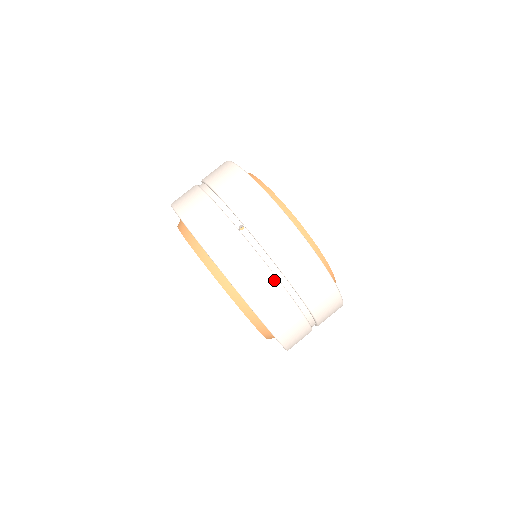
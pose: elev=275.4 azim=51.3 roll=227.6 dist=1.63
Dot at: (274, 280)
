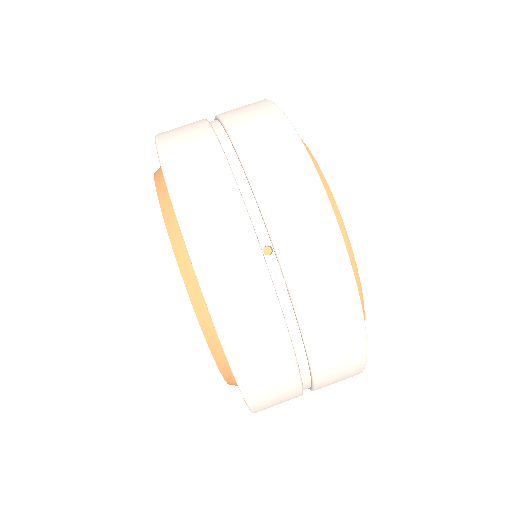
Dot at: (288, 350)
